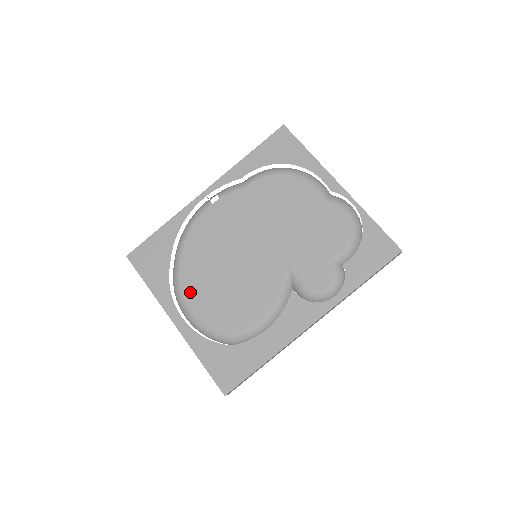
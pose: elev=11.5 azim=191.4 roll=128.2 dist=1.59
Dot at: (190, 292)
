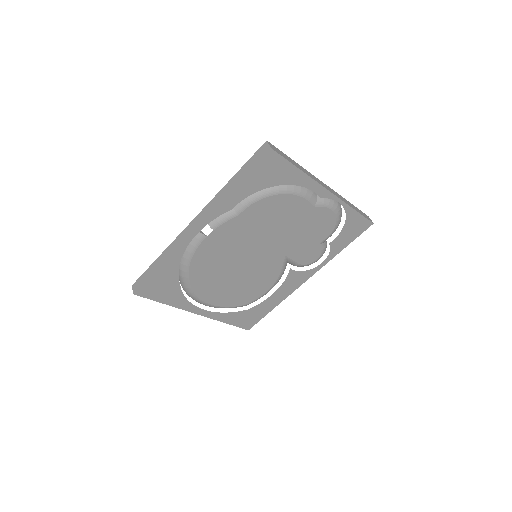
Dot at: (206, 296)
